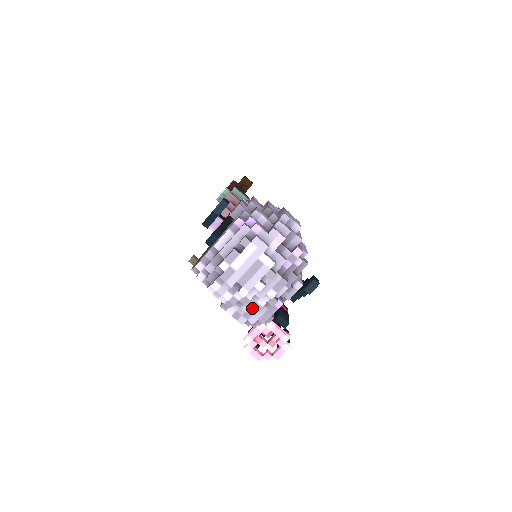
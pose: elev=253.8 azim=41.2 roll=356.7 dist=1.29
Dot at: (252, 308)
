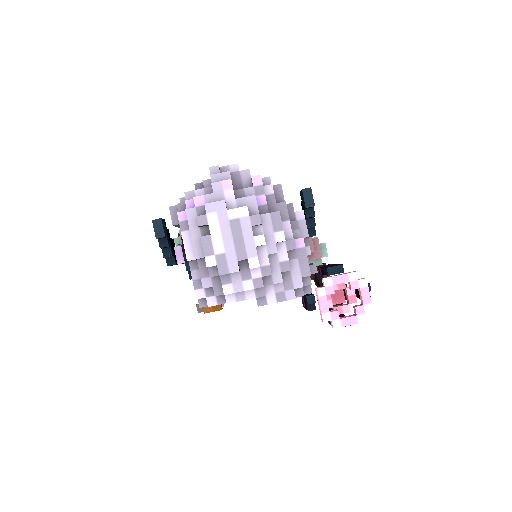
Dot at: (282, 272)
